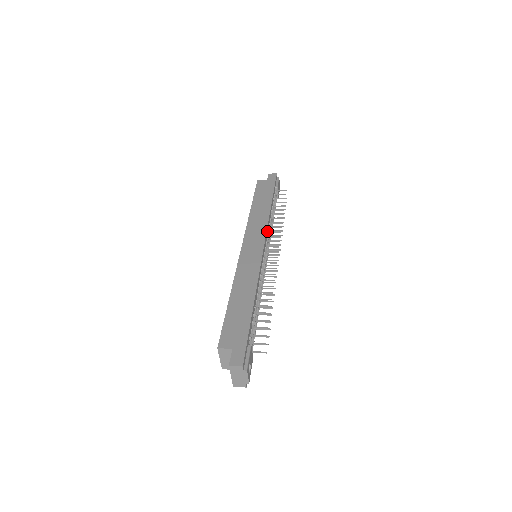
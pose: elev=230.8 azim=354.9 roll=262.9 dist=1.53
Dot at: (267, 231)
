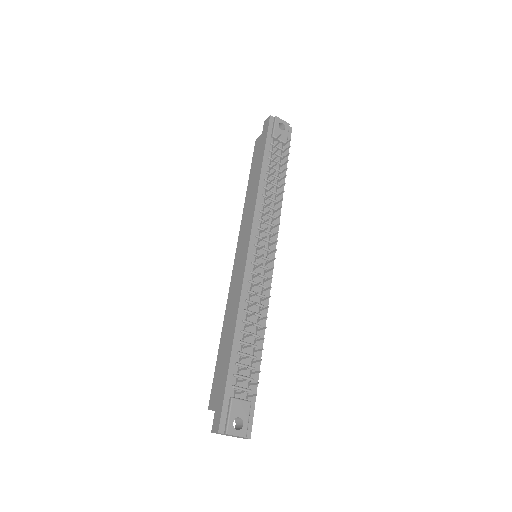
Dot at: (257, 219)
